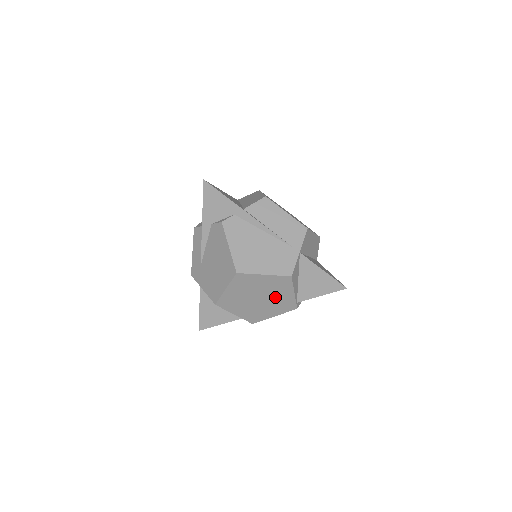
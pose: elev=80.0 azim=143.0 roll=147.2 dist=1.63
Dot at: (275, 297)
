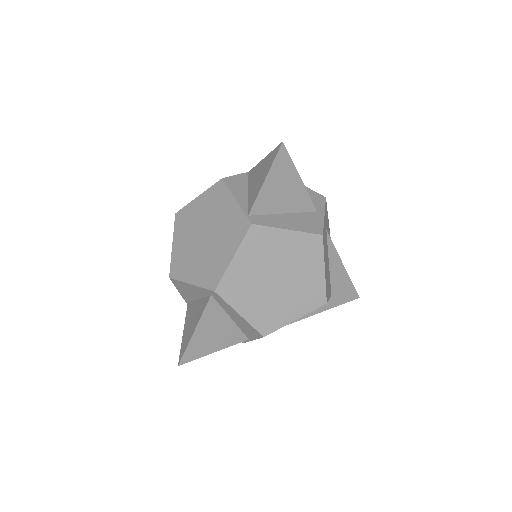
Dot at: (220, 222)
